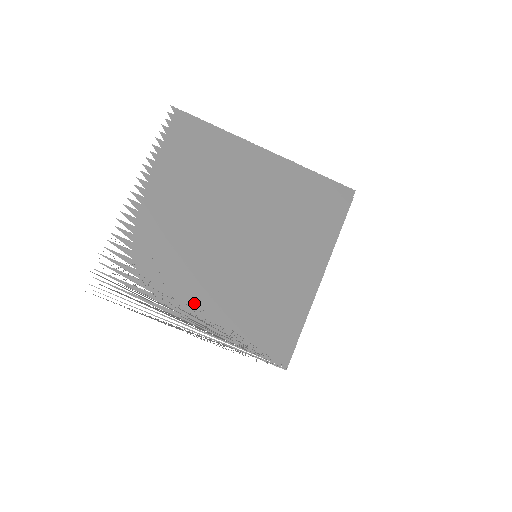
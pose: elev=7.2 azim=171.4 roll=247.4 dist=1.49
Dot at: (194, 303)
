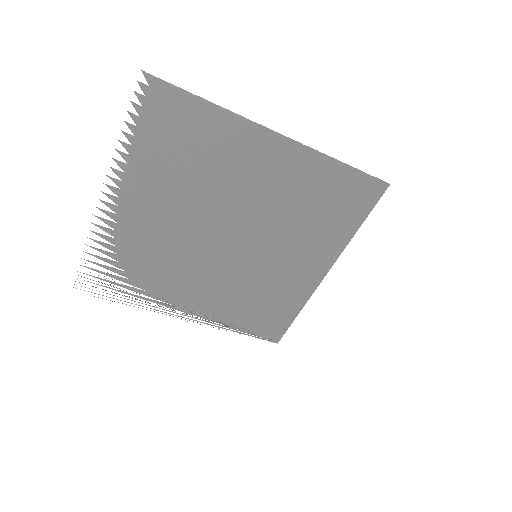
Dot at: (188, 298)
